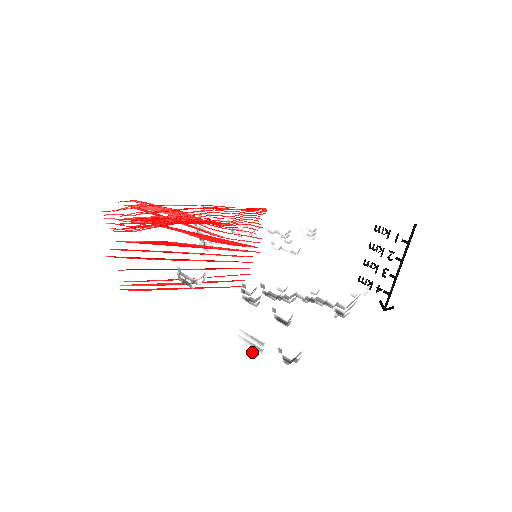
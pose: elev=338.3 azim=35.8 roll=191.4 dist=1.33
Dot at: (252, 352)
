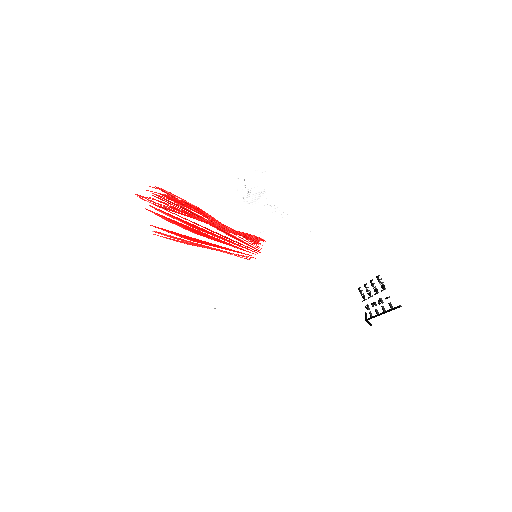
Dot at: occluded
